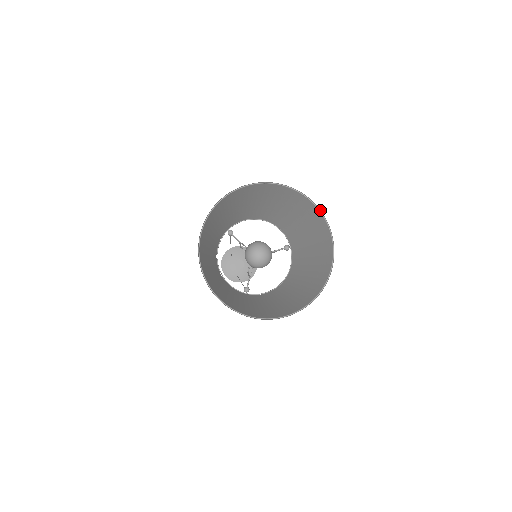
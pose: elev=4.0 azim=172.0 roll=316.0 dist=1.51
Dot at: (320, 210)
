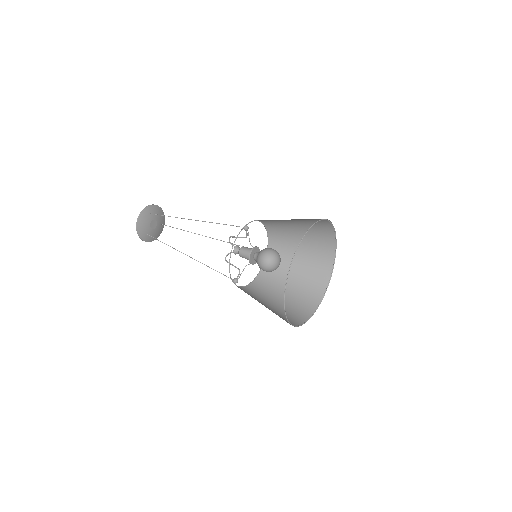
Dot at: occluded
